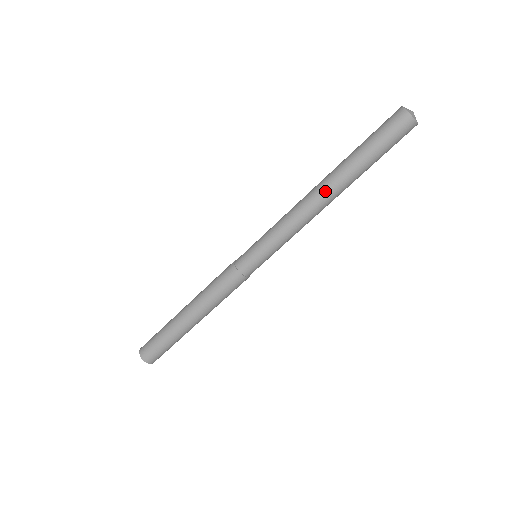
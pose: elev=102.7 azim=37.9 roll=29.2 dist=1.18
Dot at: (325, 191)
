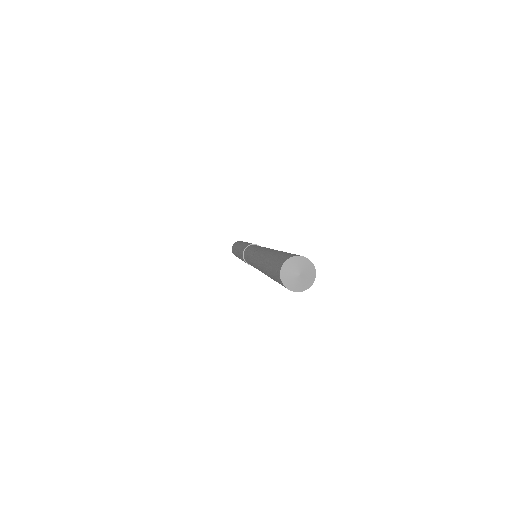
Dot at: occluded
